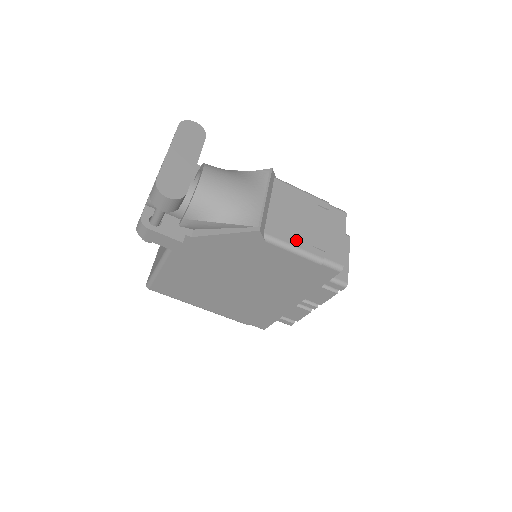
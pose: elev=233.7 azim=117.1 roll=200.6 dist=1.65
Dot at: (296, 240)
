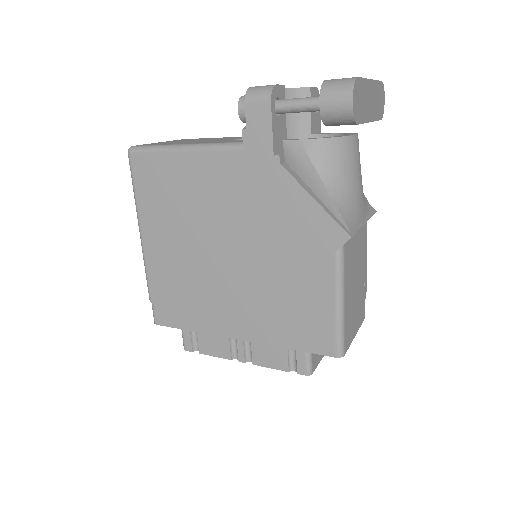
Dot at: (347, 285)
